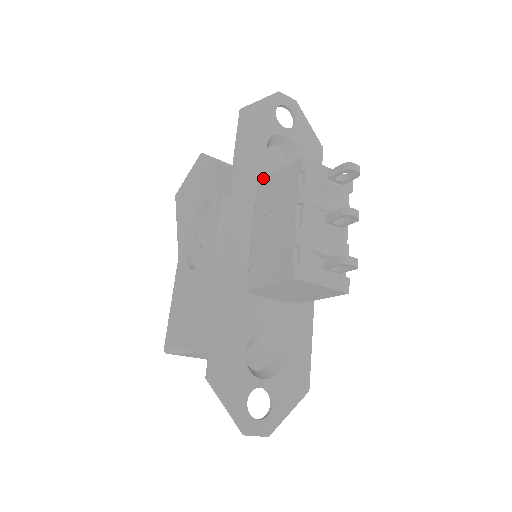
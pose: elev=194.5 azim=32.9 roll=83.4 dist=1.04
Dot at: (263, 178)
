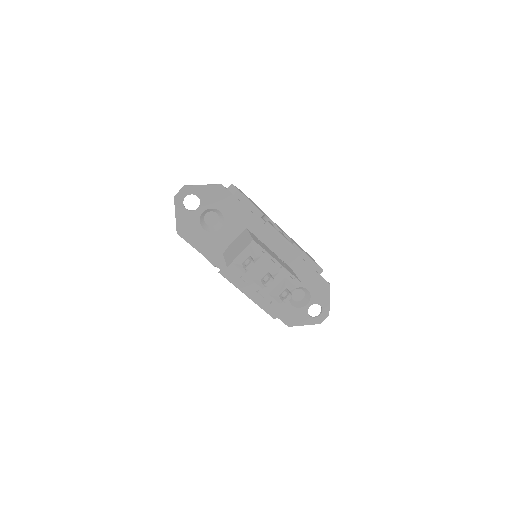
Dot at: (221, 244)
